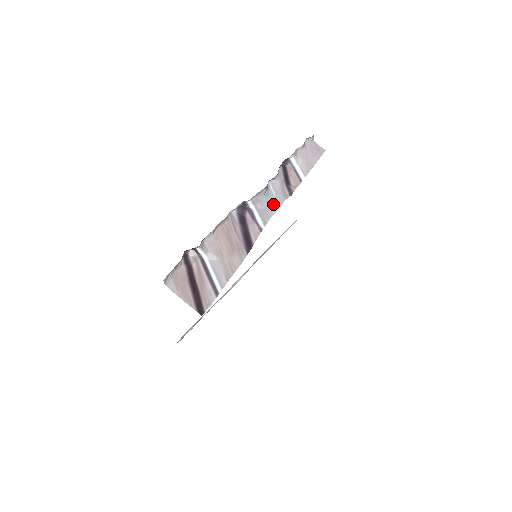
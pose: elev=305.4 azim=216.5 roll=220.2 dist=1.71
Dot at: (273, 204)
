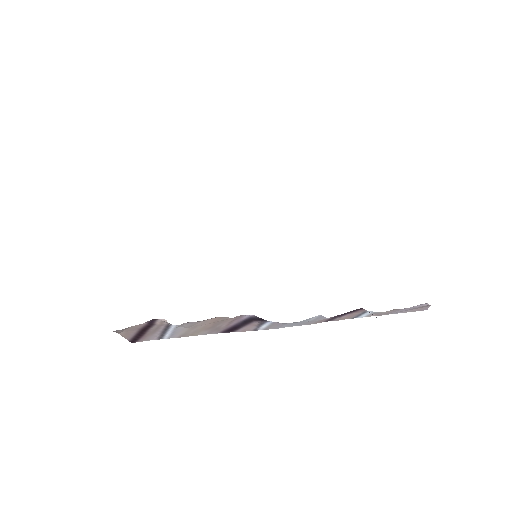
Dot at: (296, 324)
